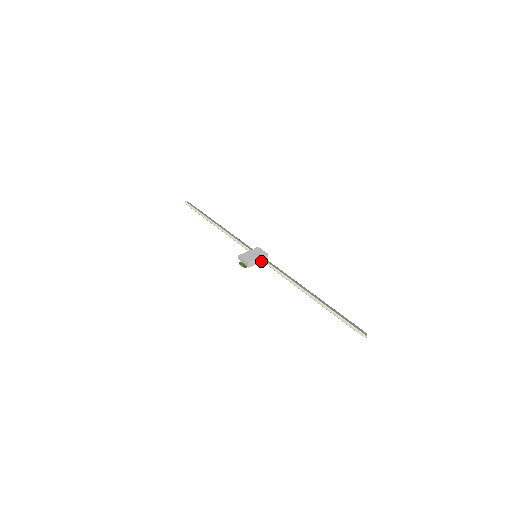
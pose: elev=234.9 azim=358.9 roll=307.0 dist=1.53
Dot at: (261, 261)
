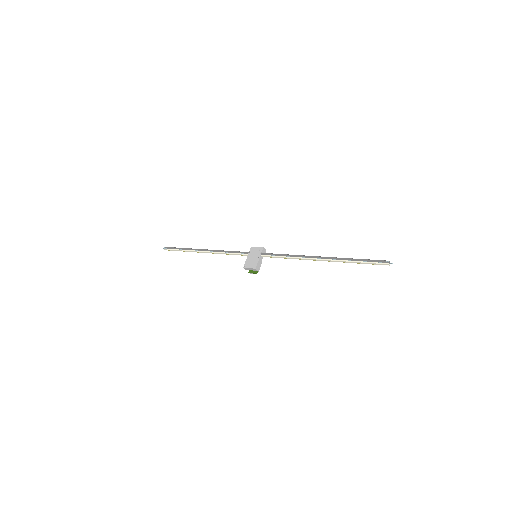
Dot at: occluded
